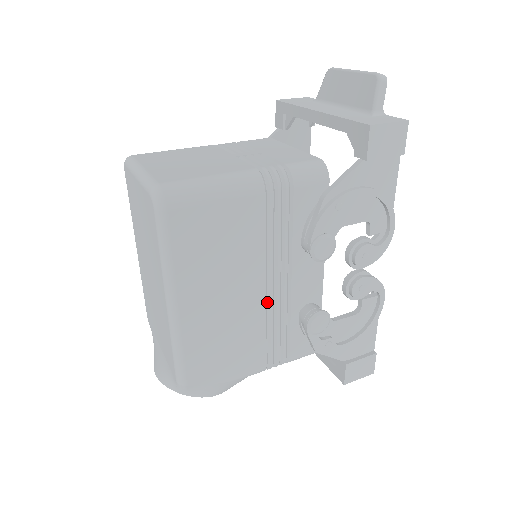
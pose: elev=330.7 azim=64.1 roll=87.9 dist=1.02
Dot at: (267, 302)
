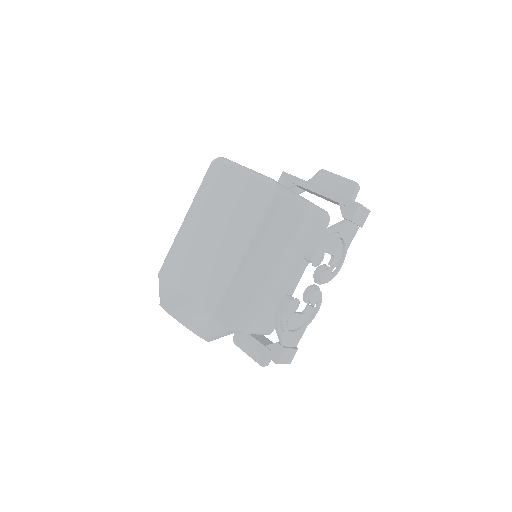
Dot at: (272, 281)
